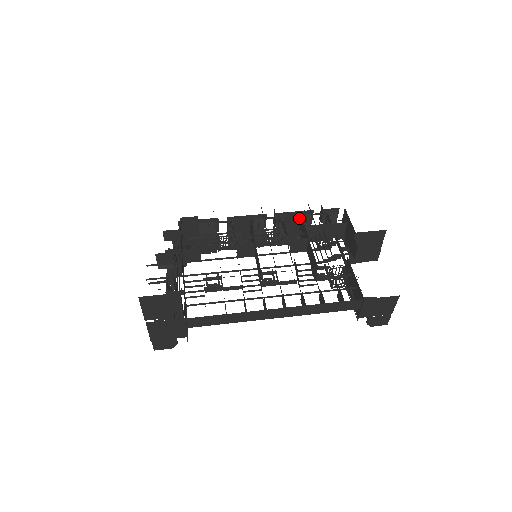
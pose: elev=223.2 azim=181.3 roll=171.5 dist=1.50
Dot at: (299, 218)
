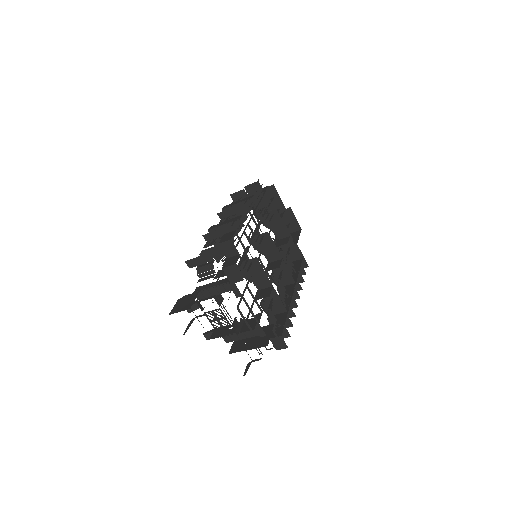
Dot at: (273, 212)
